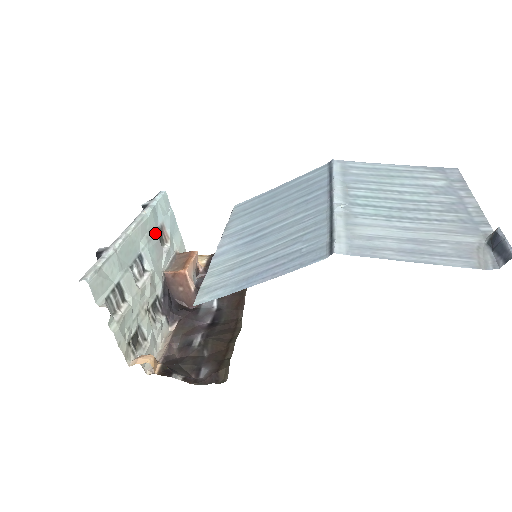
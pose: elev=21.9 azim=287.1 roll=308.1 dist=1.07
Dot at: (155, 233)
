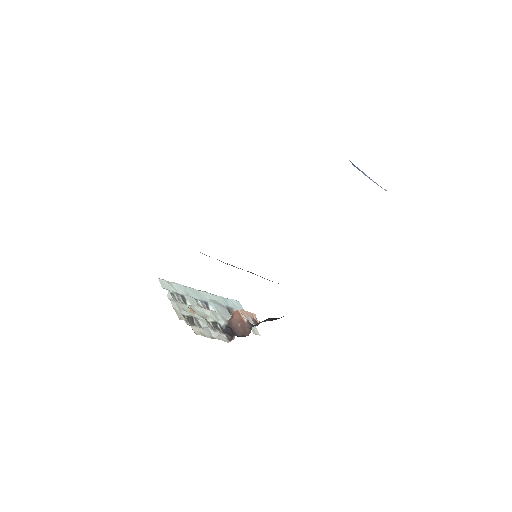
Dot at: (224, 306)
